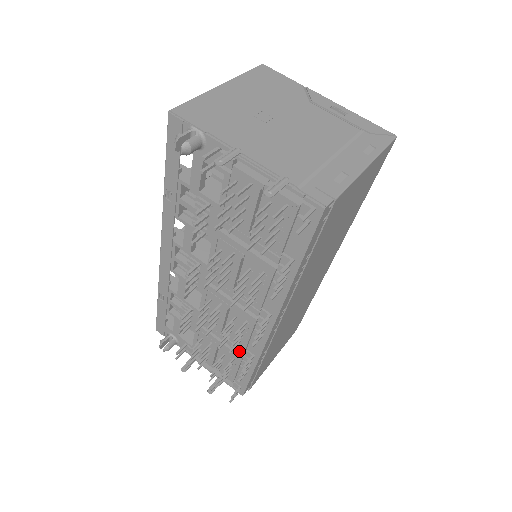
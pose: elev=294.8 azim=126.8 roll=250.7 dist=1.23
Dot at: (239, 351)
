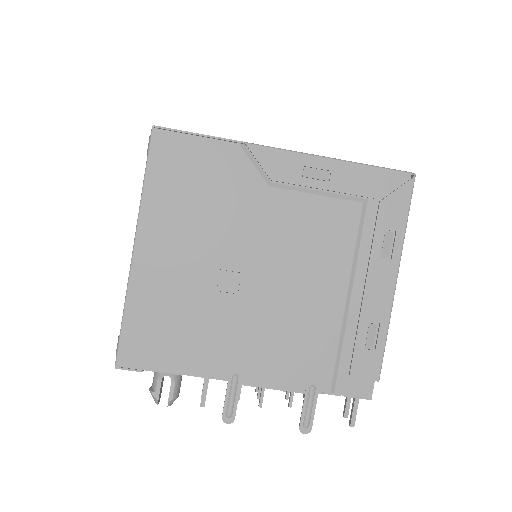
Dot at: occluded
